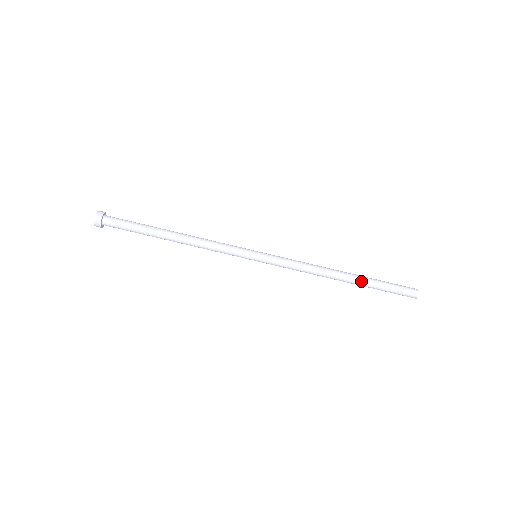
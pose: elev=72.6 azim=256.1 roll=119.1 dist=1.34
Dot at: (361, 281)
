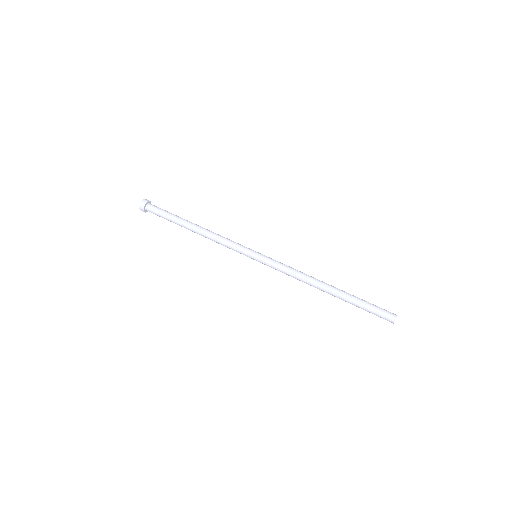
Dot at: (344, 291)
